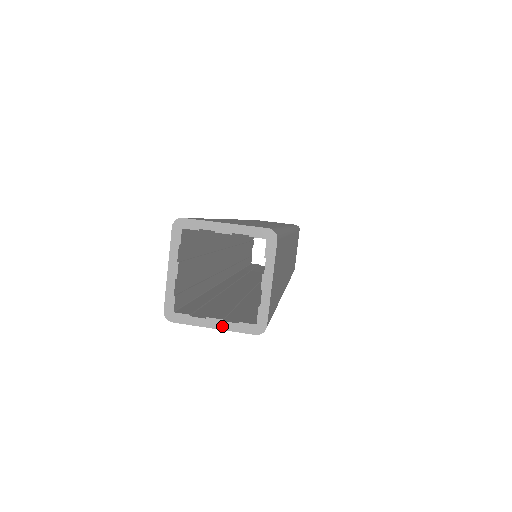
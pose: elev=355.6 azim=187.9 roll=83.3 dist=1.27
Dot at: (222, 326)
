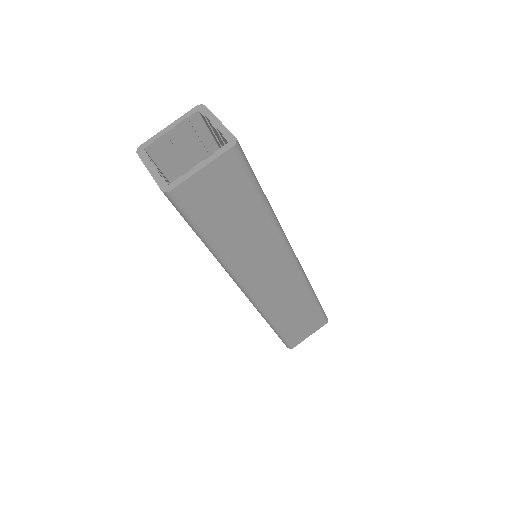
Dot at: (153, 173)
